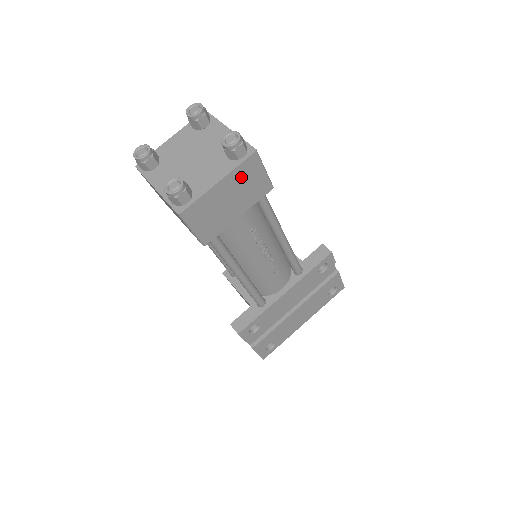
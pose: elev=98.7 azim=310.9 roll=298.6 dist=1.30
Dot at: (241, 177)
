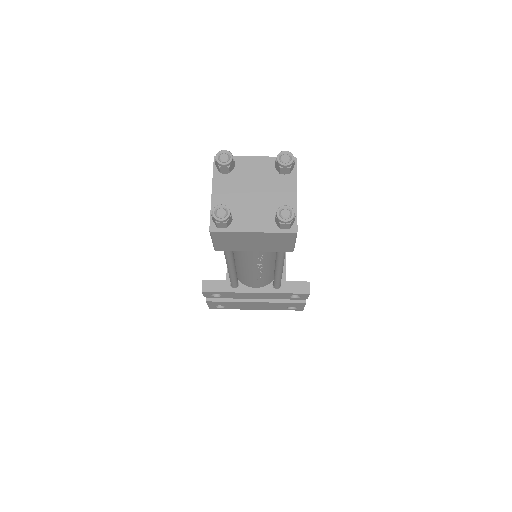
Dot at: (273, 237)
